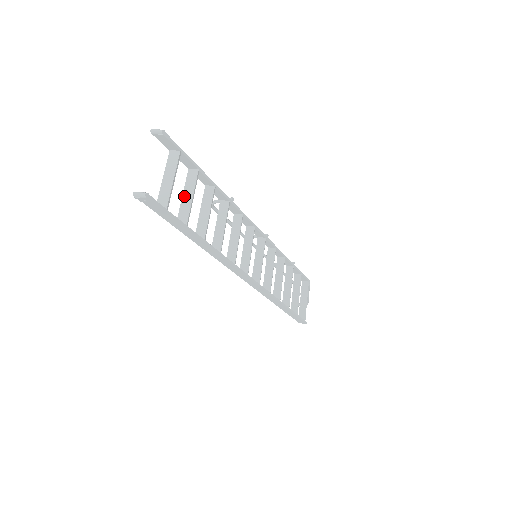
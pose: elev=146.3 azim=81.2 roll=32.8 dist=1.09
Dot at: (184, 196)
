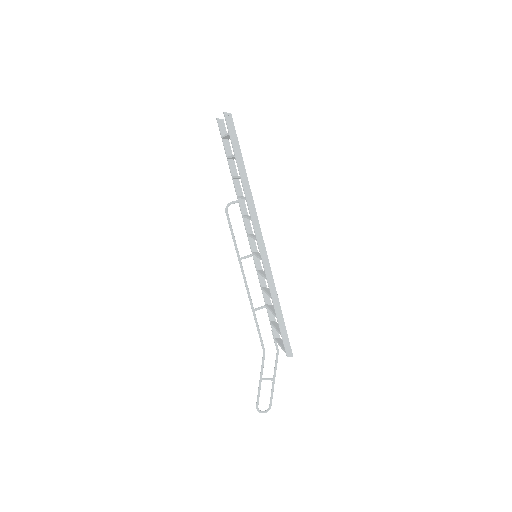
Dot at: occluded
